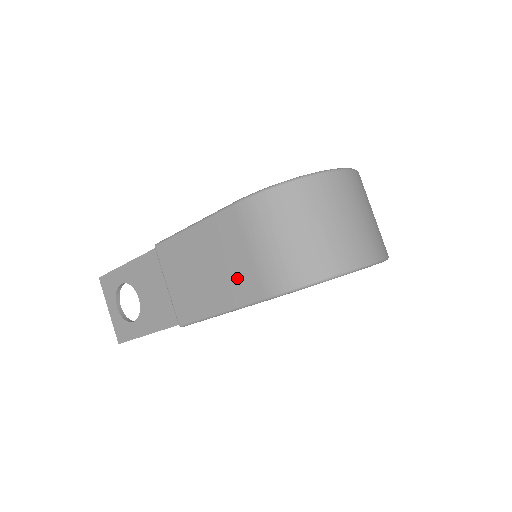
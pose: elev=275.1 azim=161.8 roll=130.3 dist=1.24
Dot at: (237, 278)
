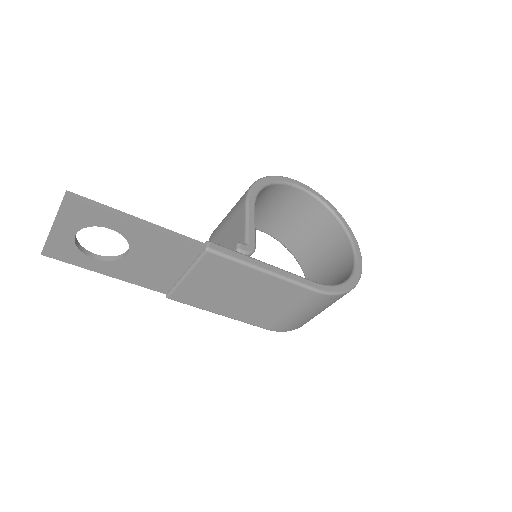
Dot at: (262, 314)
